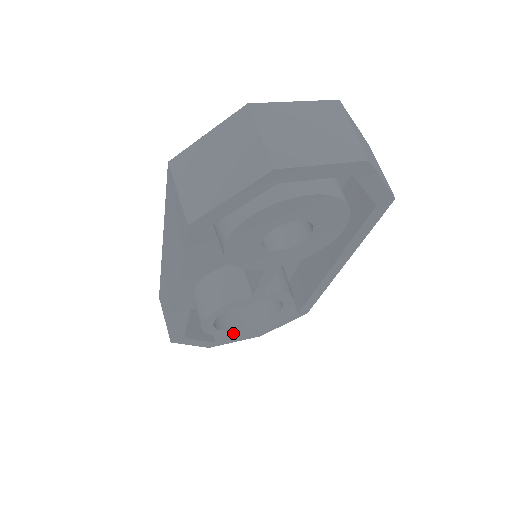
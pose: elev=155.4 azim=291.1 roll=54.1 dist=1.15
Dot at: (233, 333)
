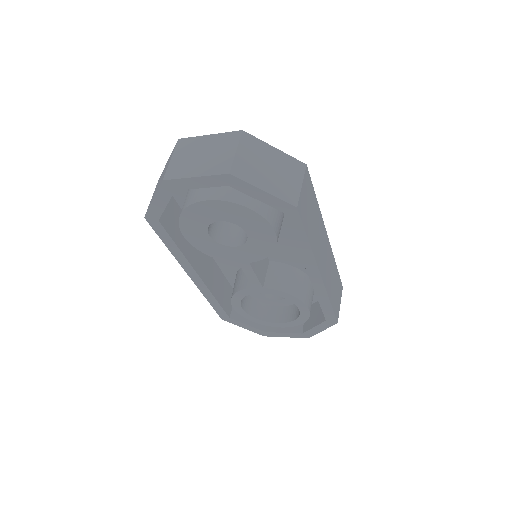
Dot at: (274, 326)
